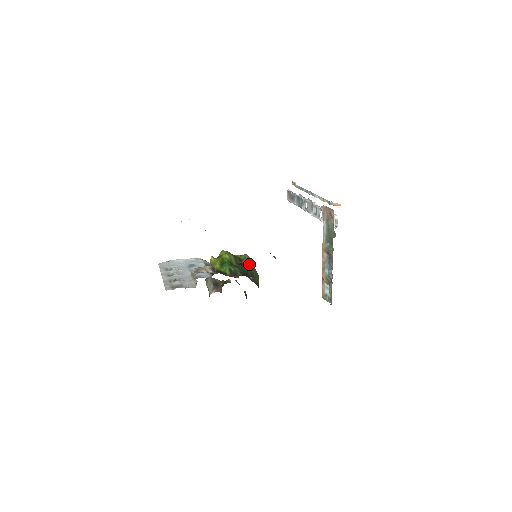
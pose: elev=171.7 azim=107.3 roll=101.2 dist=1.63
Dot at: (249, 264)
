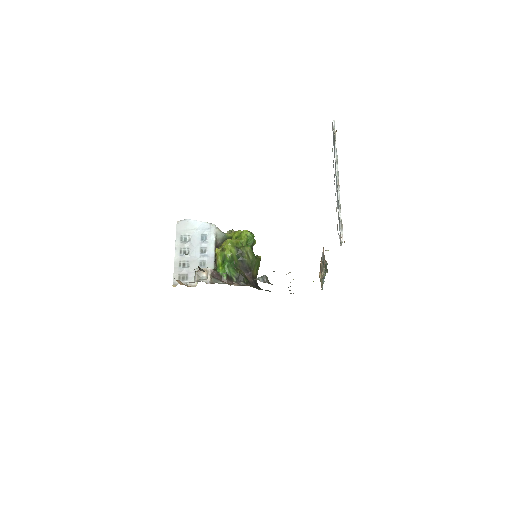
Dot at: (250, 258)
